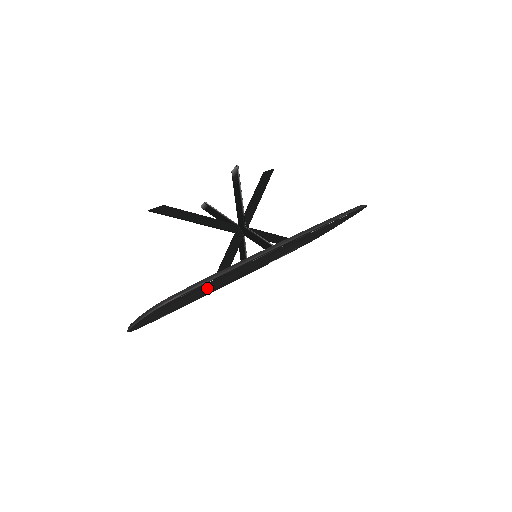
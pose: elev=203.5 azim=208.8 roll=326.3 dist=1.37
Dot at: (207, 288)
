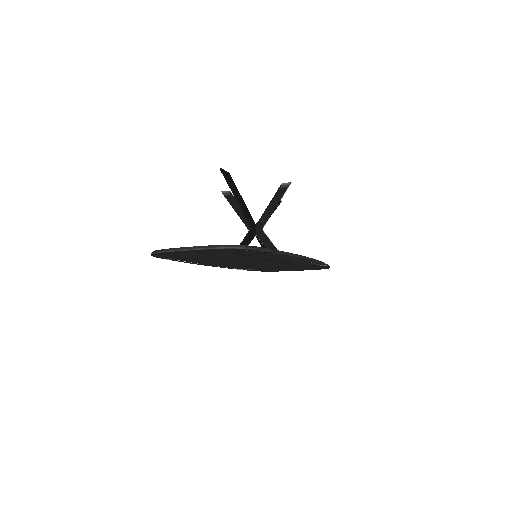
Dot at: (233, 257)
